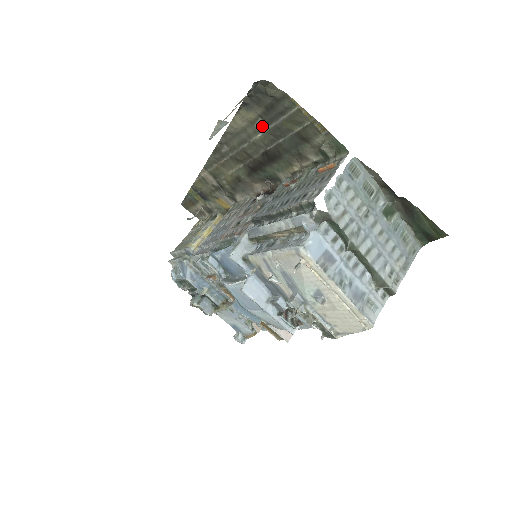
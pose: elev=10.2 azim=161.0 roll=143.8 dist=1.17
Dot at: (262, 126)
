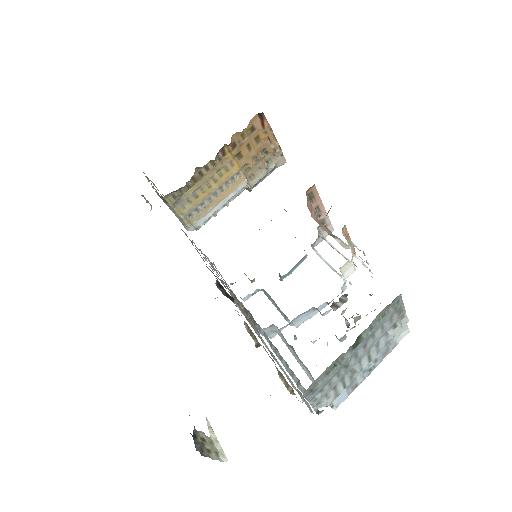
Dot at: occluded
